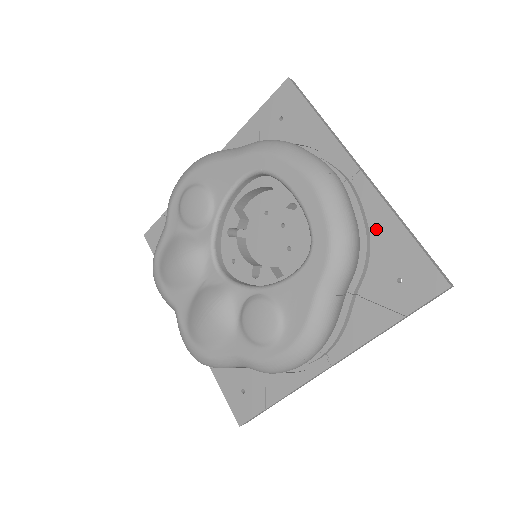
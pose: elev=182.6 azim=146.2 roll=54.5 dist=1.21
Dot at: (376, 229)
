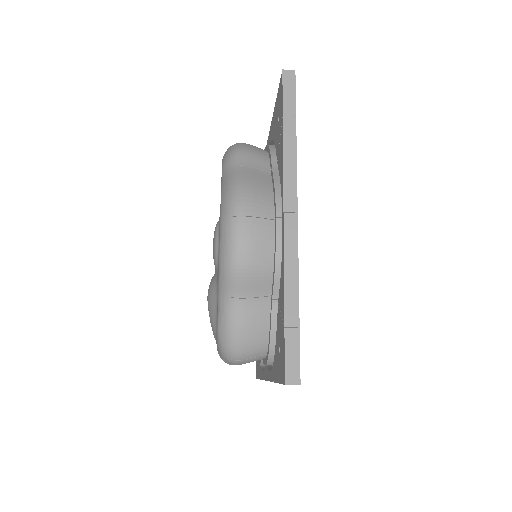
Dot at: (272, 137)
